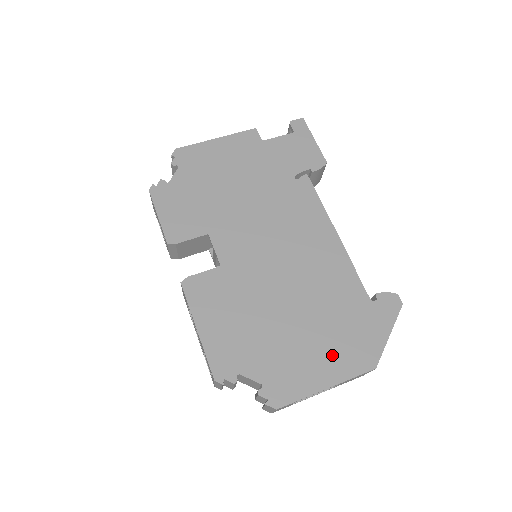
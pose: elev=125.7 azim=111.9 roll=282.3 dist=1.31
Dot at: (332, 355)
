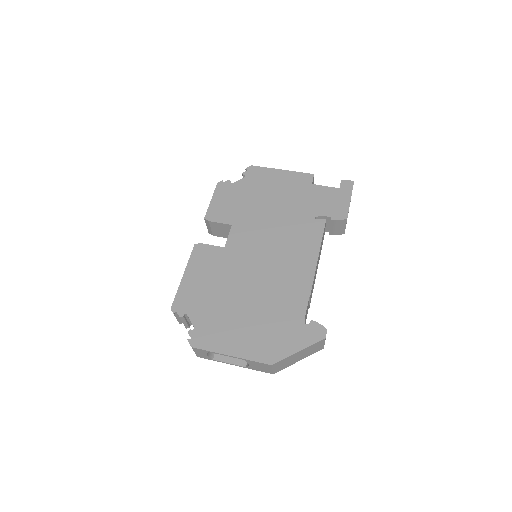
Dot at: (250, 339)
